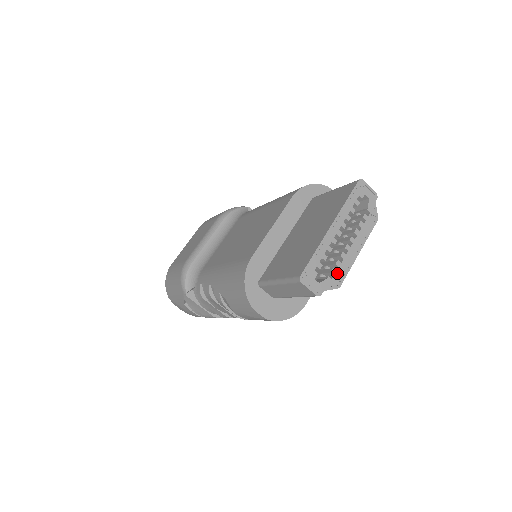
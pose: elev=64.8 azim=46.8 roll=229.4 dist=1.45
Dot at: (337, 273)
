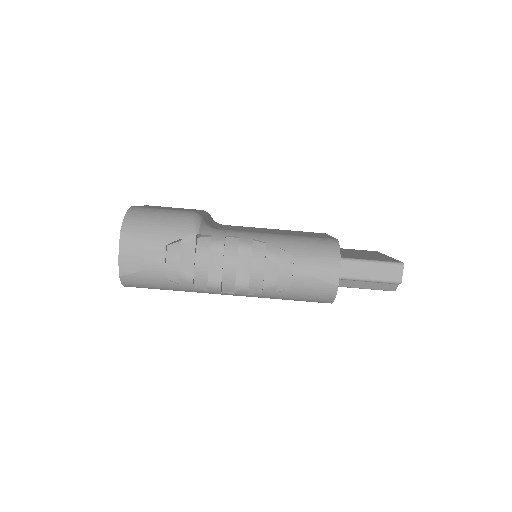
Dot at: occluded
